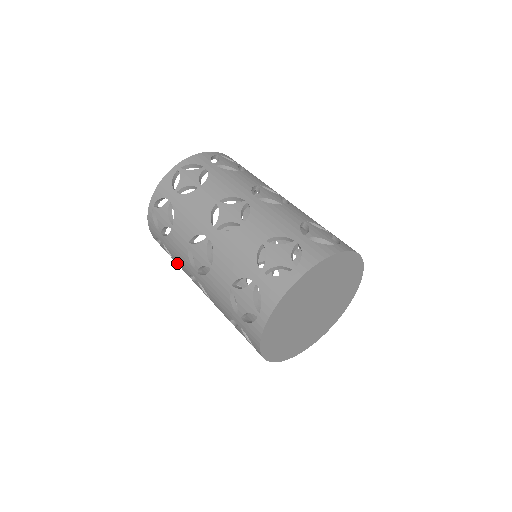
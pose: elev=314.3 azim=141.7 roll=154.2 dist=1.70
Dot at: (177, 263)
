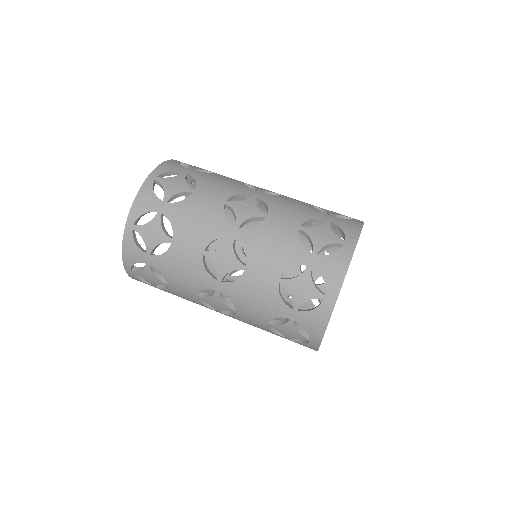
Dot at: (173, 285)
